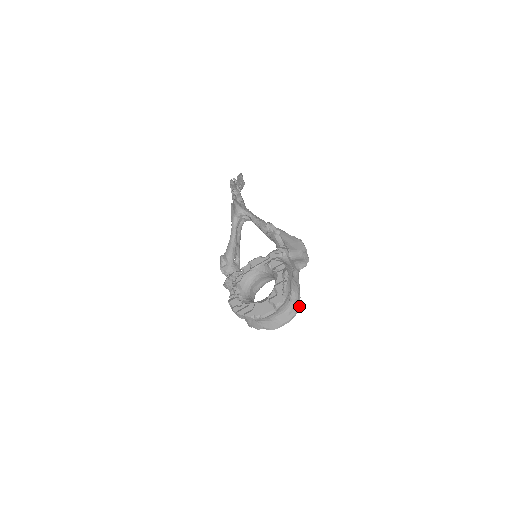
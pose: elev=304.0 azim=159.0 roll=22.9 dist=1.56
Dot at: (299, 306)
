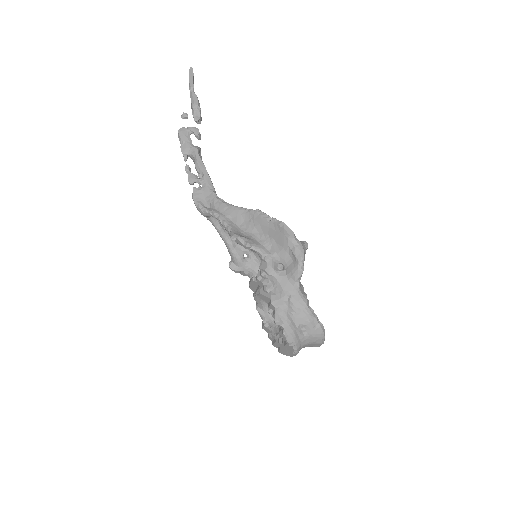
Dot at: (321, 330)
